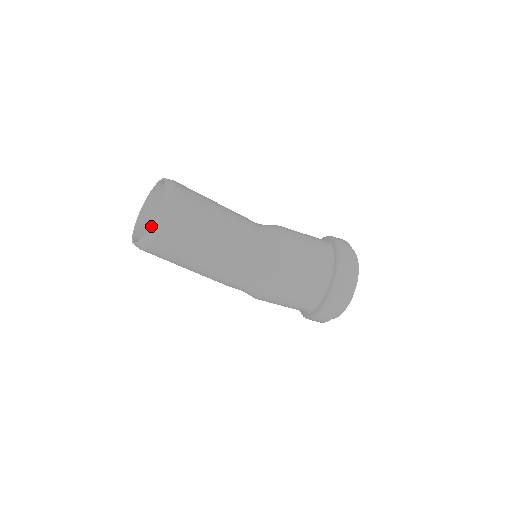
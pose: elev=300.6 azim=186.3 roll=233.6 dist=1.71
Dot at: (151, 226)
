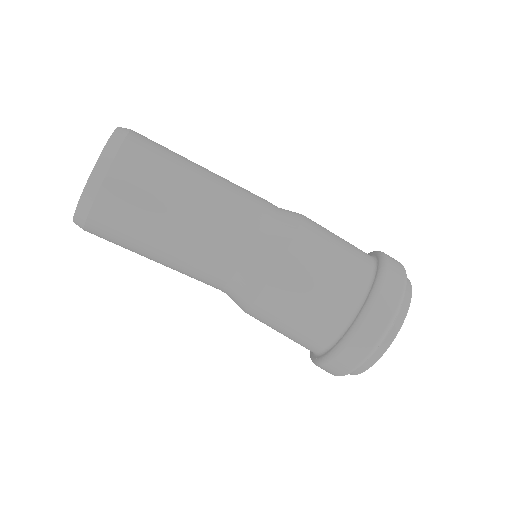
Dot at: (73, 220)
